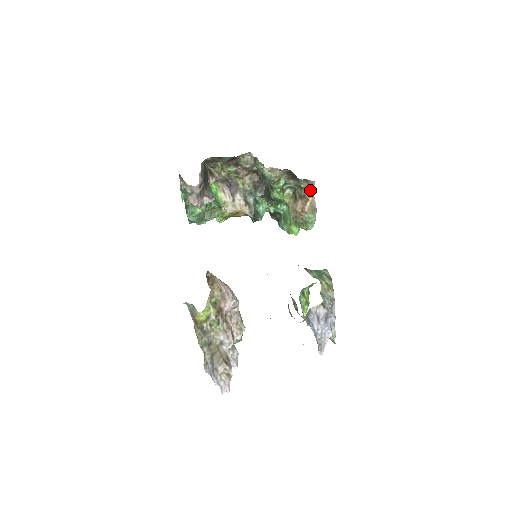
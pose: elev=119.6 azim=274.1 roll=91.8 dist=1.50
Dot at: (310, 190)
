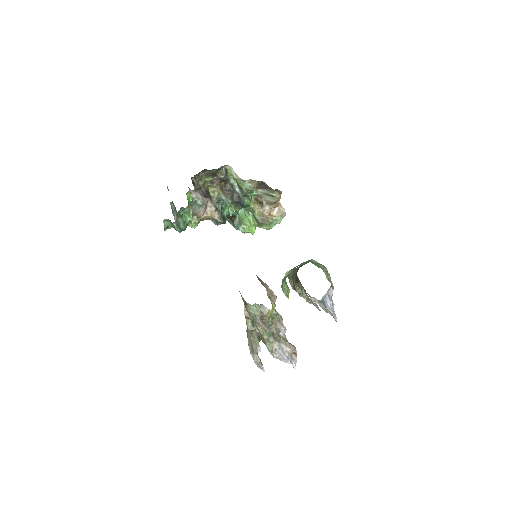
Dot at: (280, 198)
